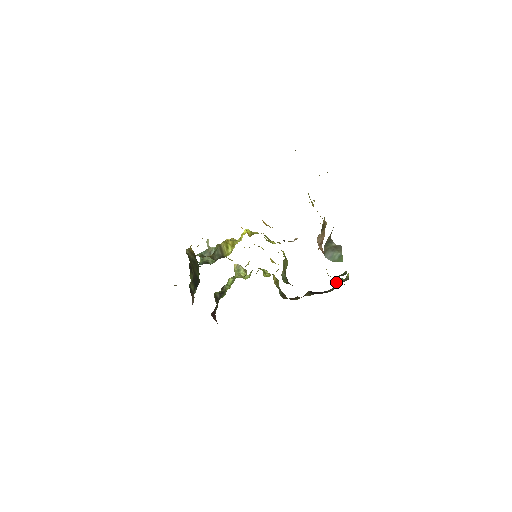
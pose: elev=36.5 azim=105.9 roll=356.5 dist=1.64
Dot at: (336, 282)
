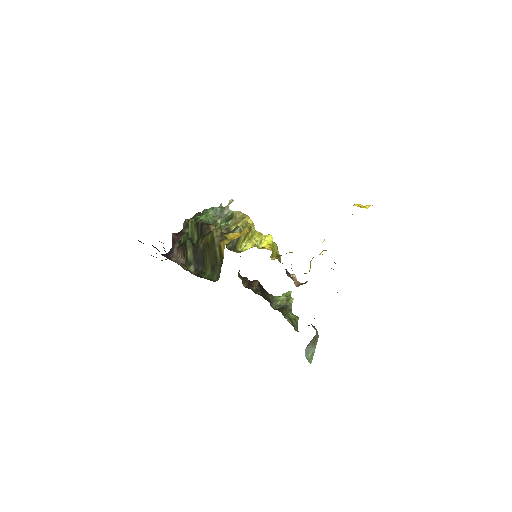
Dot at: (281, 296)
